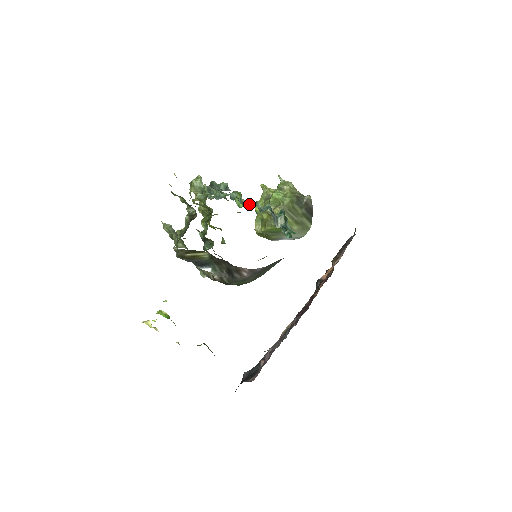
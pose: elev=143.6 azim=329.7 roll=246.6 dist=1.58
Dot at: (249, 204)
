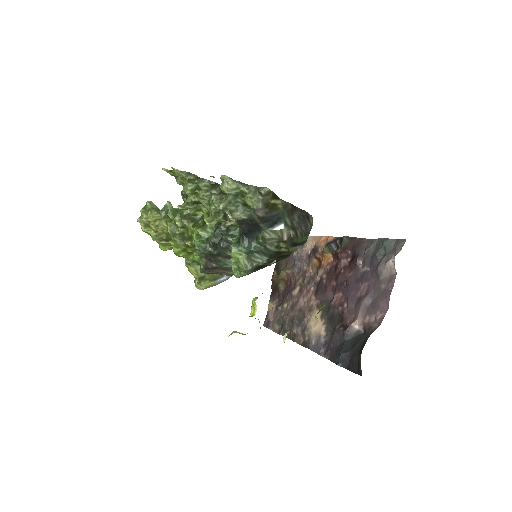
Dot at: occluded
